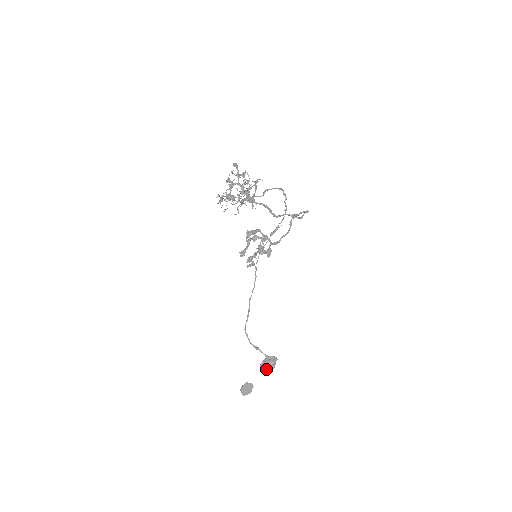
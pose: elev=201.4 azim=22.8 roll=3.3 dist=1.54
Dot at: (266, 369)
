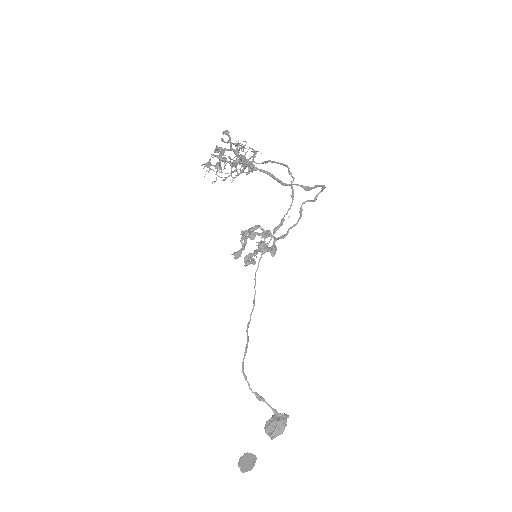
Dot at: (273, 432)
